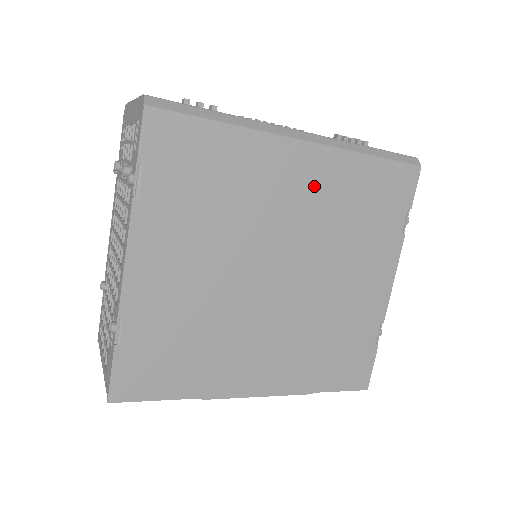
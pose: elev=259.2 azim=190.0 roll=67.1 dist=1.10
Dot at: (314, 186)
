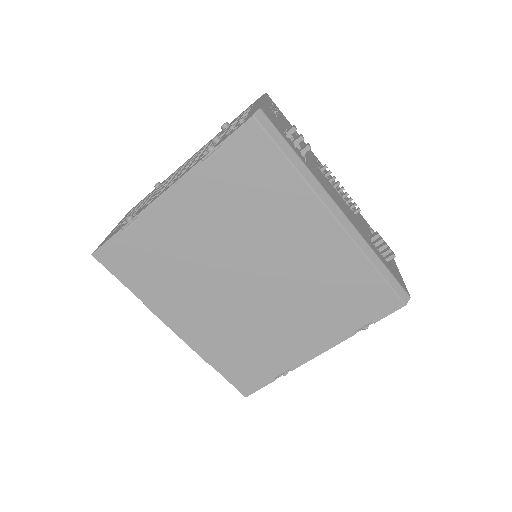
Dot at: (319, 251)
